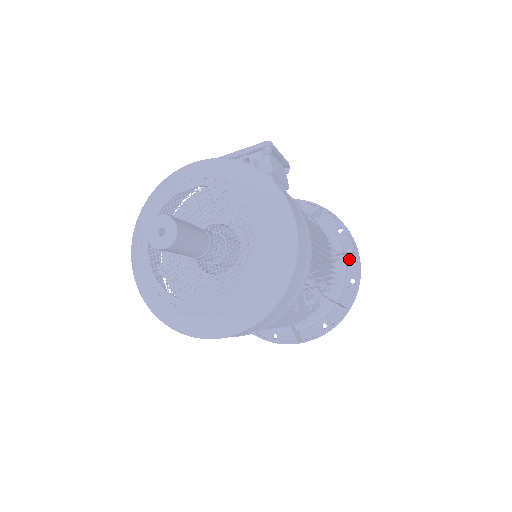
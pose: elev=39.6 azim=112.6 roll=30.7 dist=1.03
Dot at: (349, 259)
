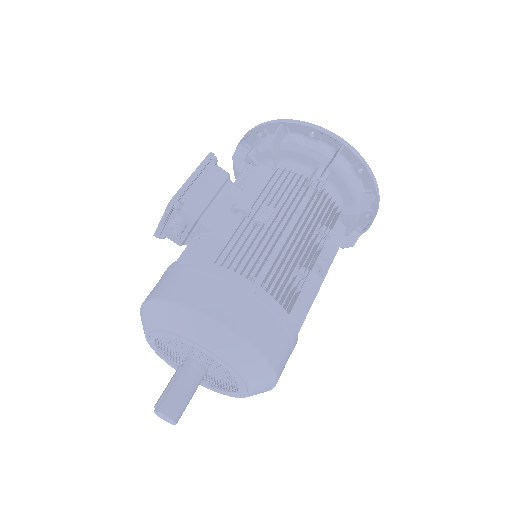
Dot at: (342, 153)
